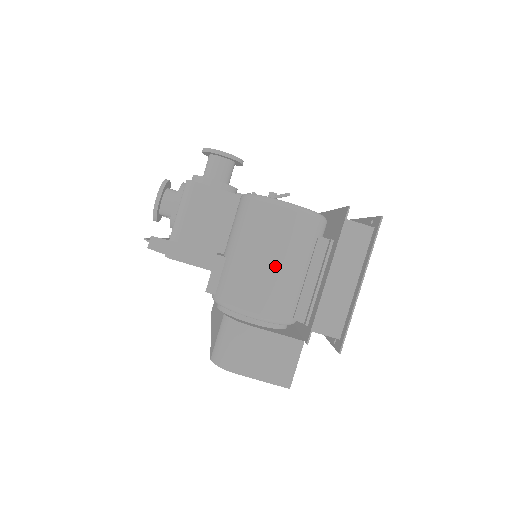
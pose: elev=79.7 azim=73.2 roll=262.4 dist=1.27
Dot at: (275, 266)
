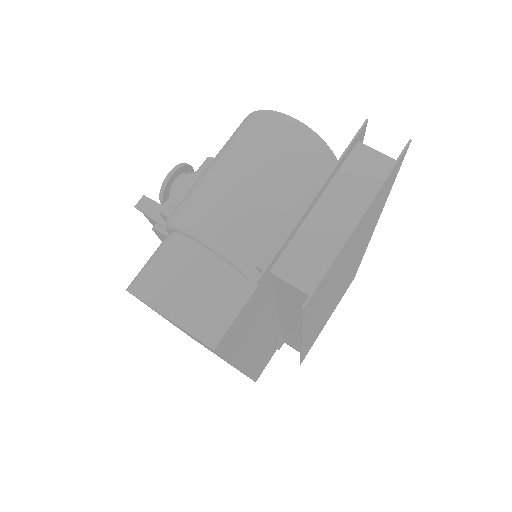
Dot at: (250, 180)
